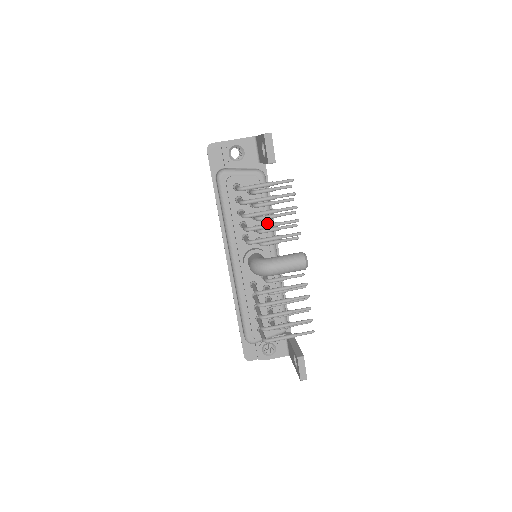
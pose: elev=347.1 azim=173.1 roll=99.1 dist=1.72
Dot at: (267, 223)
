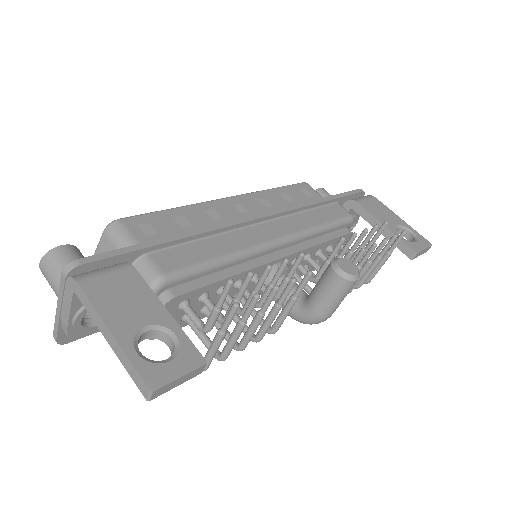
Dot at: (235, 264)
